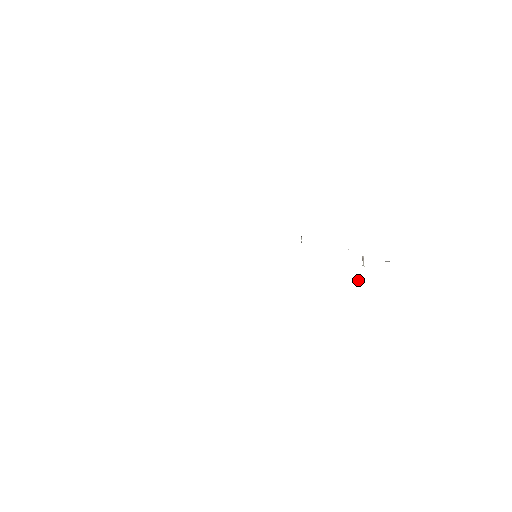
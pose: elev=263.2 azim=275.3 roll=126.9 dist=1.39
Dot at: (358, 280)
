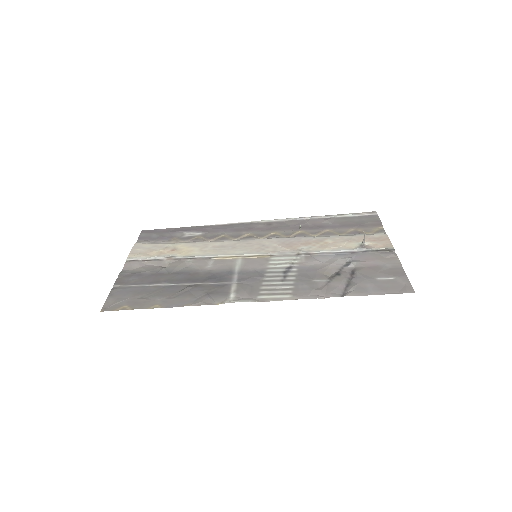
Dot at: (360, 232)
